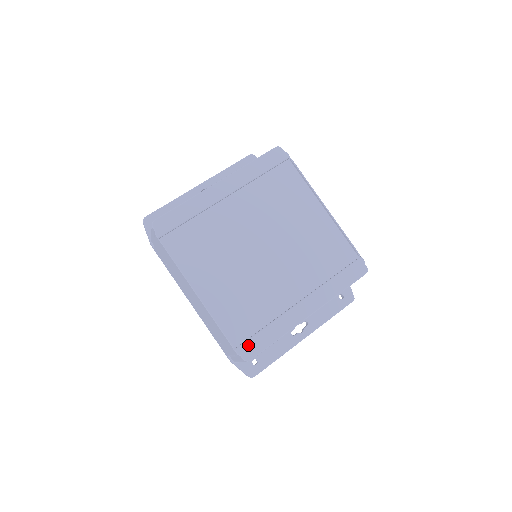
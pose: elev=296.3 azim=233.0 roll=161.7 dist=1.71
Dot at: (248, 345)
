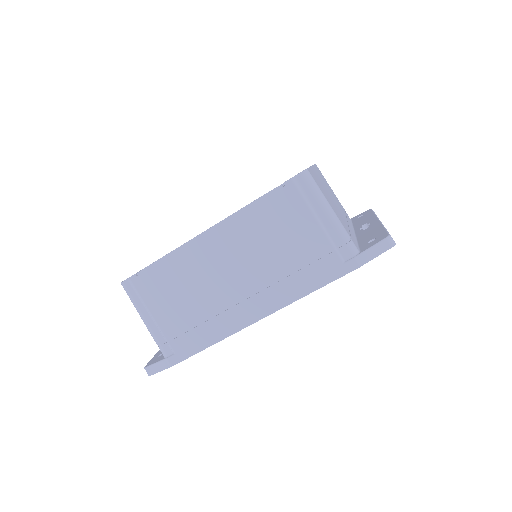
Dot at: occluded
